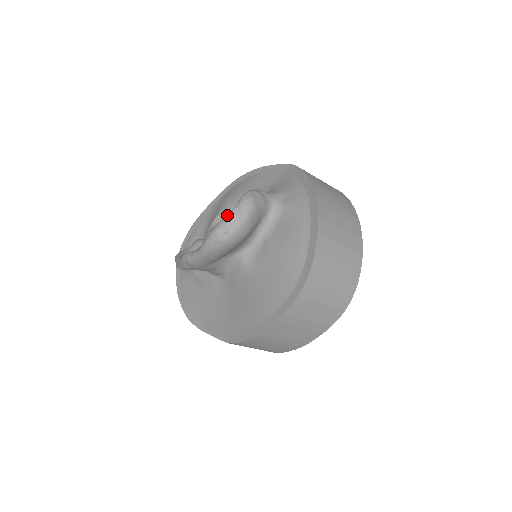
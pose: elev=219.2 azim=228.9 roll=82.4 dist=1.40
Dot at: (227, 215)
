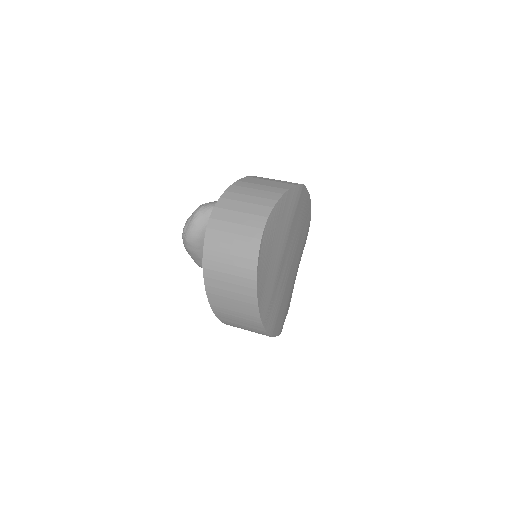
Dot at: (186, 223)
